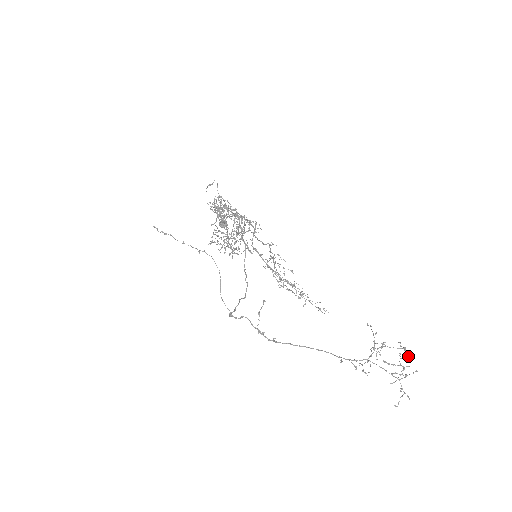
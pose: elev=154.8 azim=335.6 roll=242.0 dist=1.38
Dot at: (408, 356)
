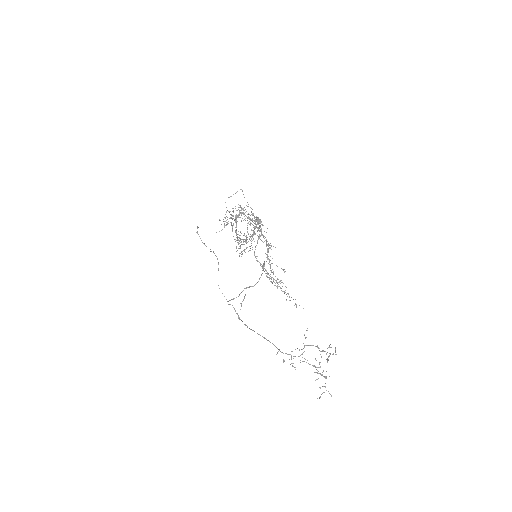
Dot at: (327, 362)
